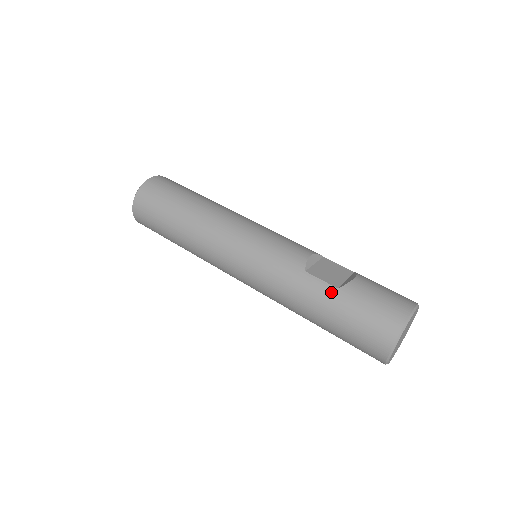
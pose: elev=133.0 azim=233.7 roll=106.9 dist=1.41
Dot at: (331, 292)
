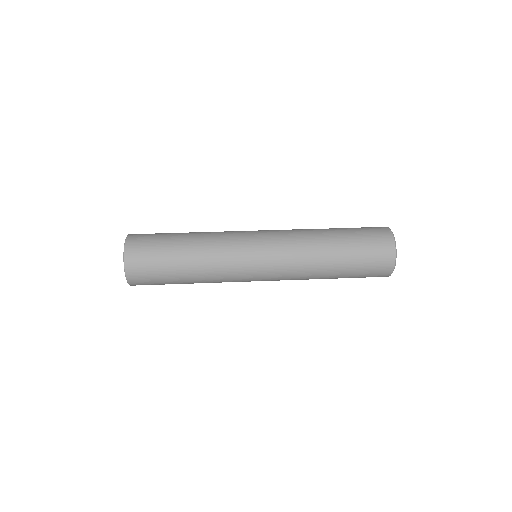
Dot at: (334, 229)
